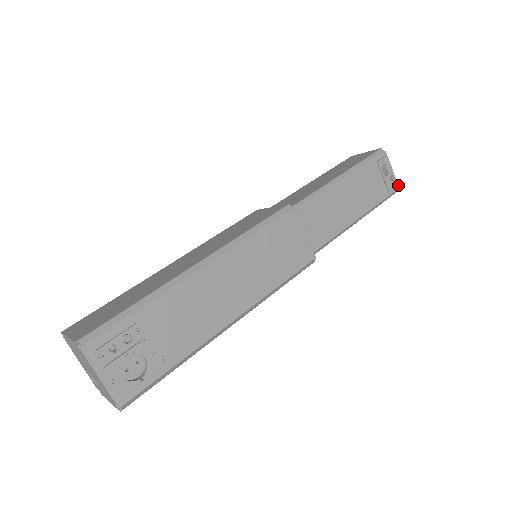
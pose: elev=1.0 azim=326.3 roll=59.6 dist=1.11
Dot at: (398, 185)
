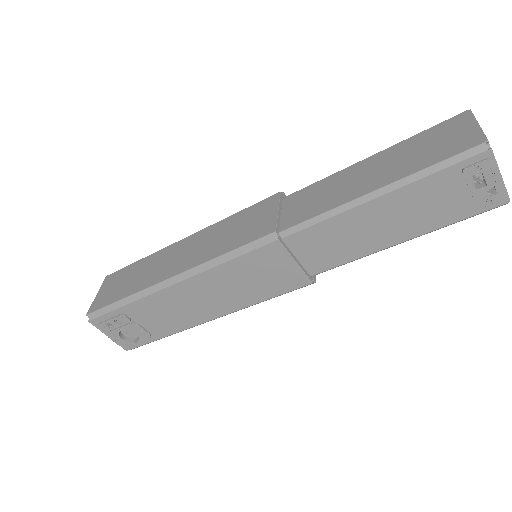
Dot at: (509, 198)
